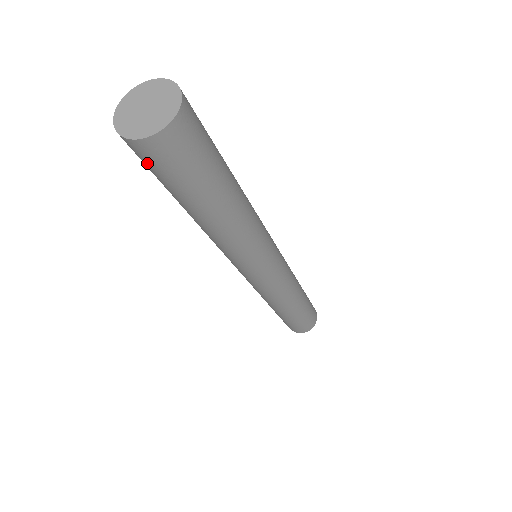
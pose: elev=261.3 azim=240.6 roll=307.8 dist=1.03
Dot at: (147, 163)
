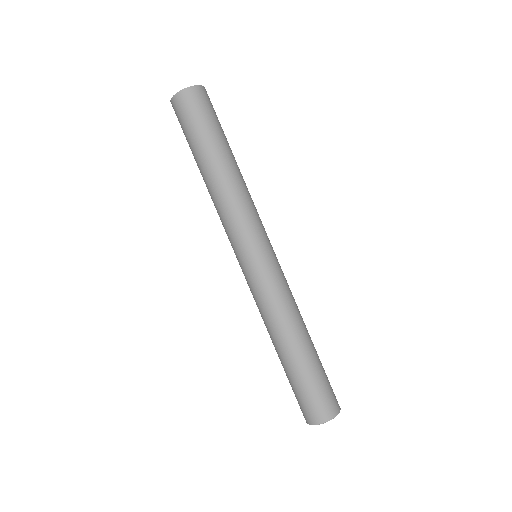
Dot at: (182, 114)
